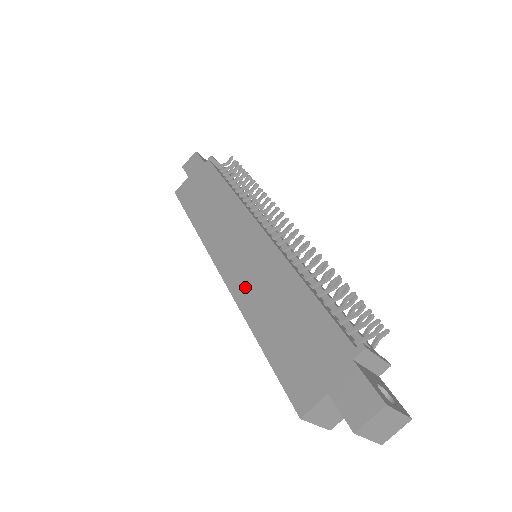
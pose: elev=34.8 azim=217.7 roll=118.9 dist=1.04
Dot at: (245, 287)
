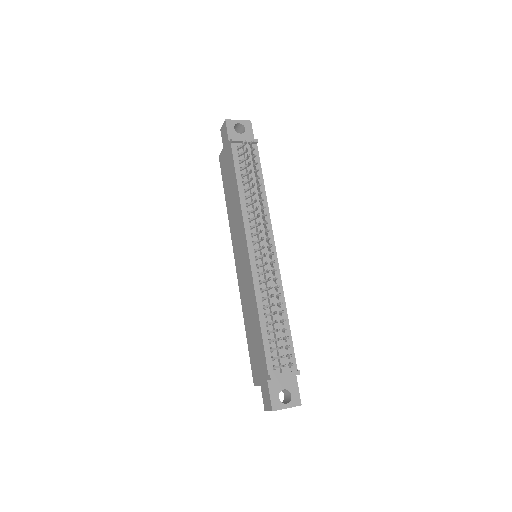
Dot at: (242, 290)
